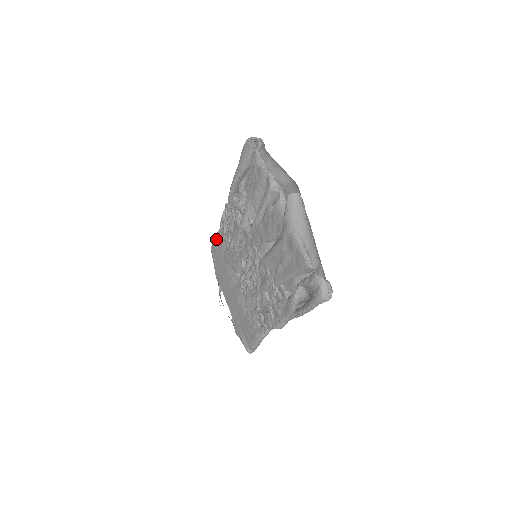
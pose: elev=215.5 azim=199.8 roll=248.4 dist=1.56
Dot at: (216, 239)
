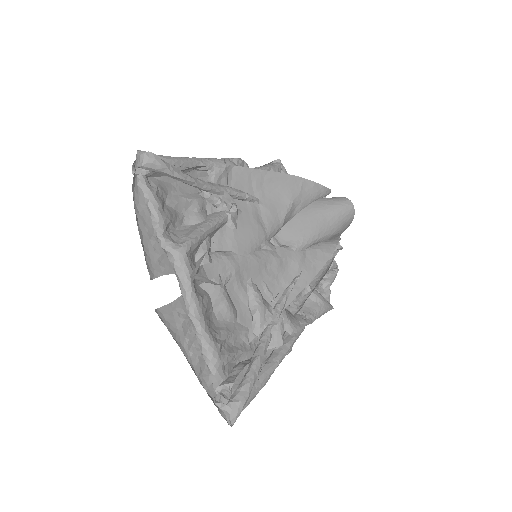
Dot at: occluded
